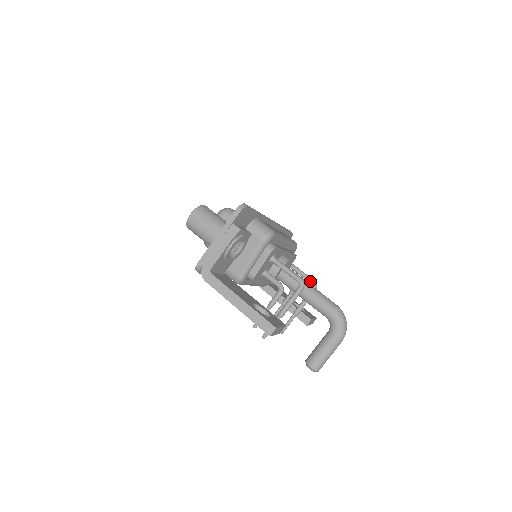
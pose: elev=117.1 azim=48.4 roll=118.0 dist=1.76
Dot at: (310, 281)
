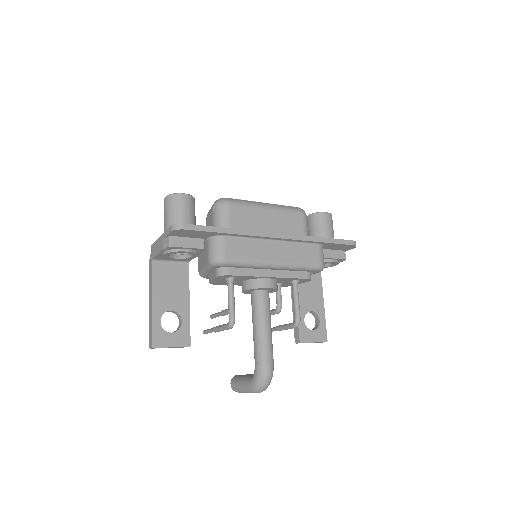
Dot at: (295, 315)
